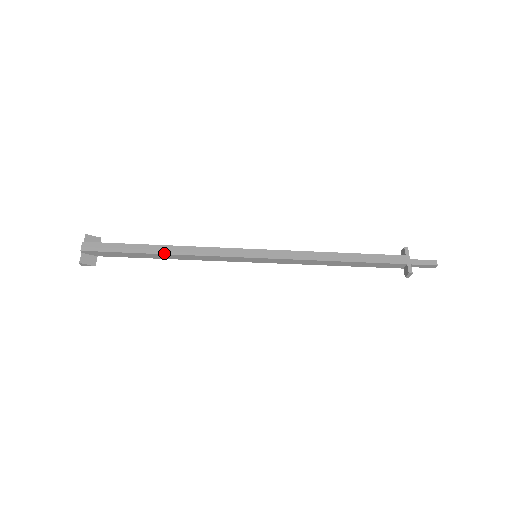
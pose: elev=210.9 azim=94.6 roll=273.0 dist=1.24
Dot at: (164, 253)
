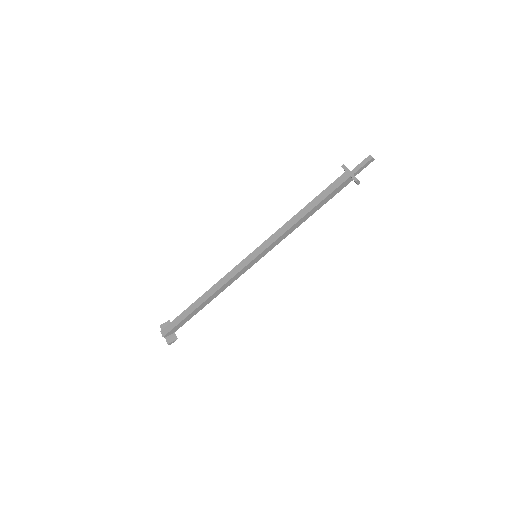
Dot at: (204, 300)
